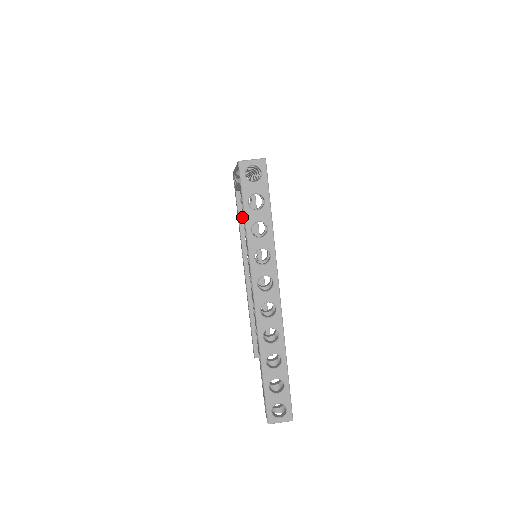
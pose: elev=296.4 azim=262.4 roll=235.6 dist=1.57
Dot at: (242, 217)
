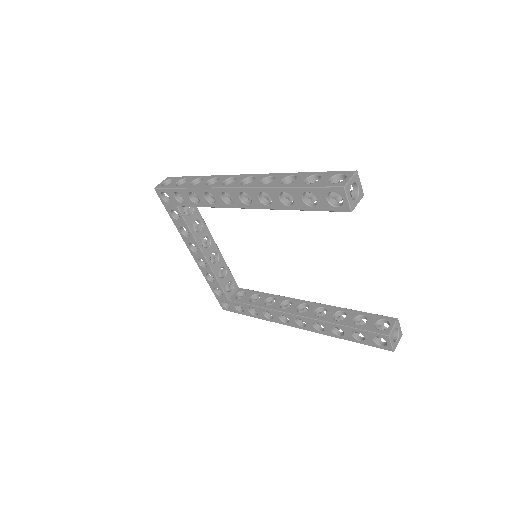
Dot at: (249, 302)
